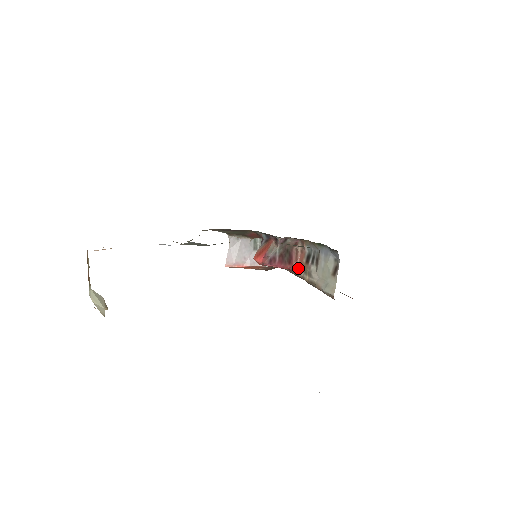
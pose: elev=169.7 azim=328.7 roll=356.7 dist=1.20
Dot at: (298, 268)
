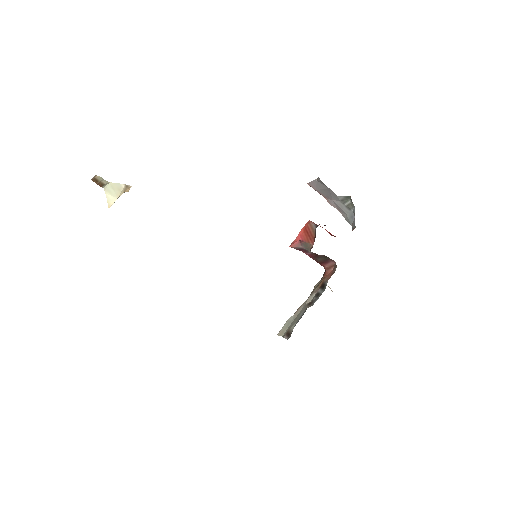
Dot at: (325, 272)
